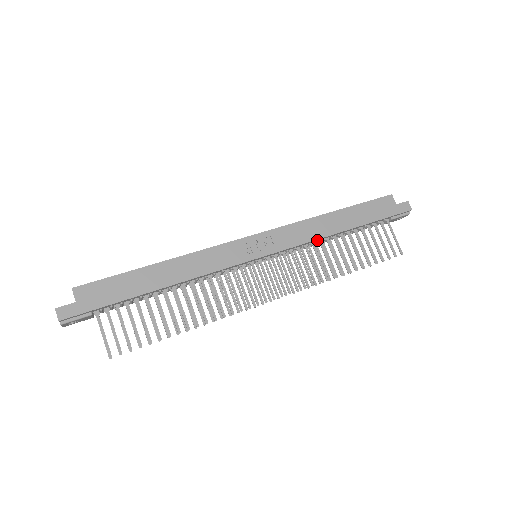
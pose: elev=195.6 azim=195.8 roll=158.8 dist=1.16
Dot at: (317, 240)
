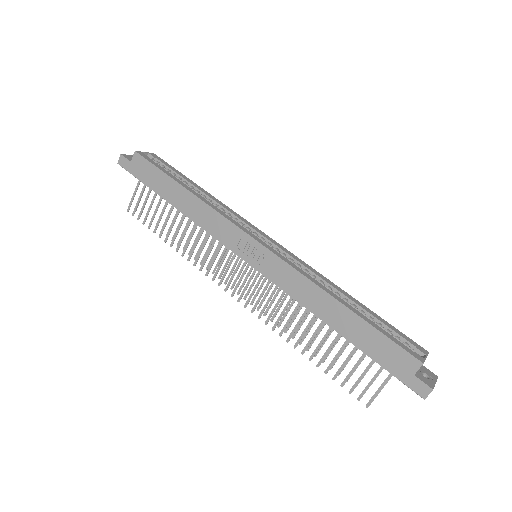
Dot at: (304, 303)
